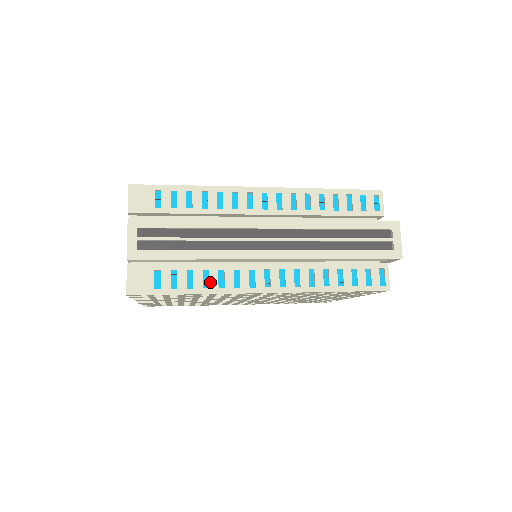
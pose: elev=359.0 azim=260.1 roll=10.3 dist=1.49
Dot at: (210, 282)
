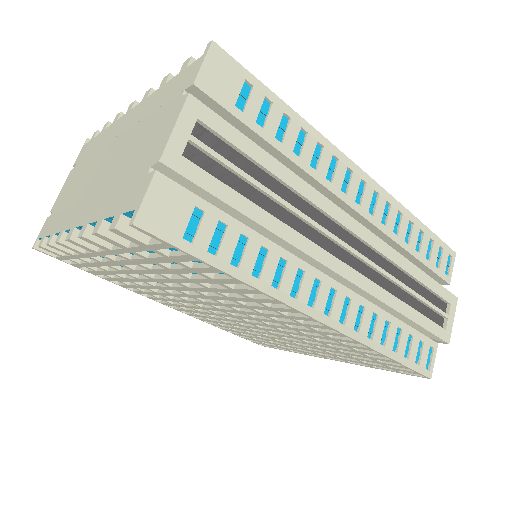
Dot at: (264, 270)
